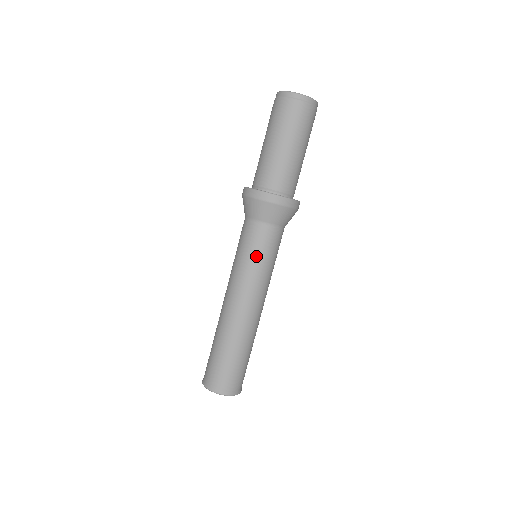
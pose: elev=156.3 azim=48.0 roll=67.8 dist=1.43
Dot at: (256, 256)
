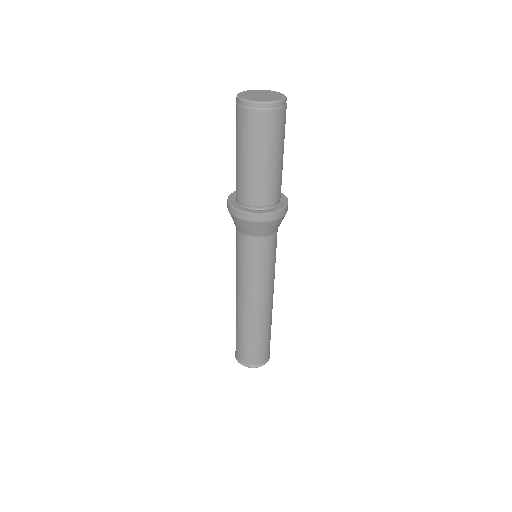
Dot at: (268, 264)
